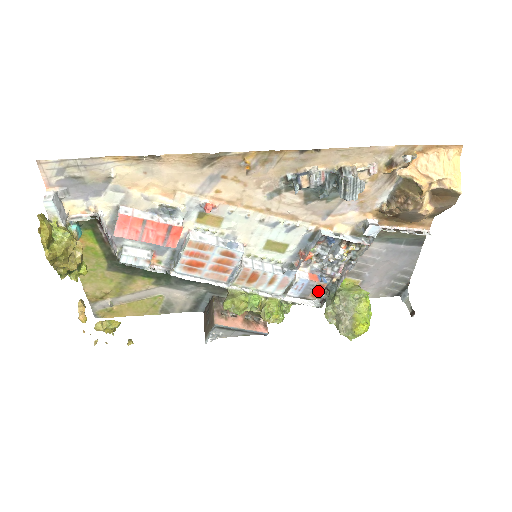
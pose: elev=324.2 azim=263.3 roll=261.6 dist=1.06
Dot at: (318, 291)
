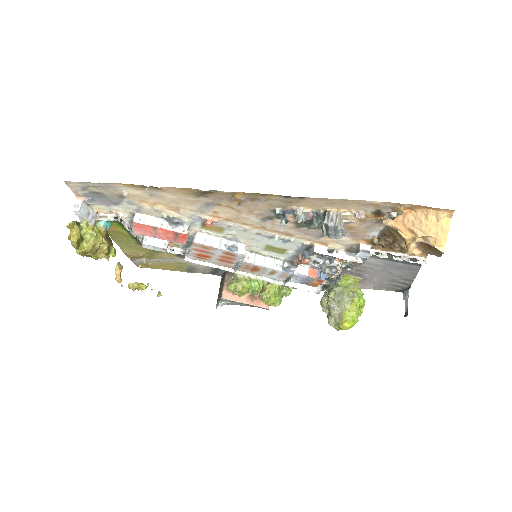
Dot at: (317, 283)
